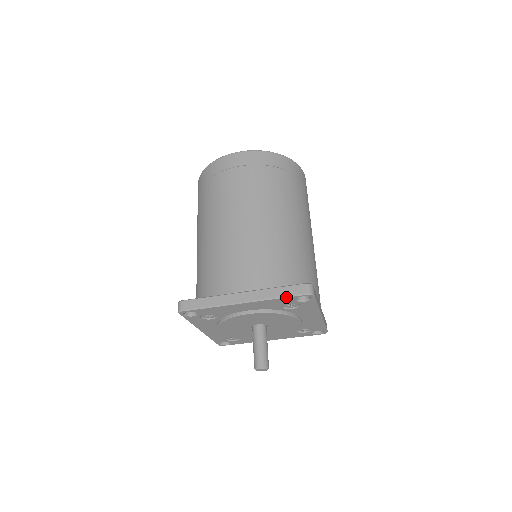
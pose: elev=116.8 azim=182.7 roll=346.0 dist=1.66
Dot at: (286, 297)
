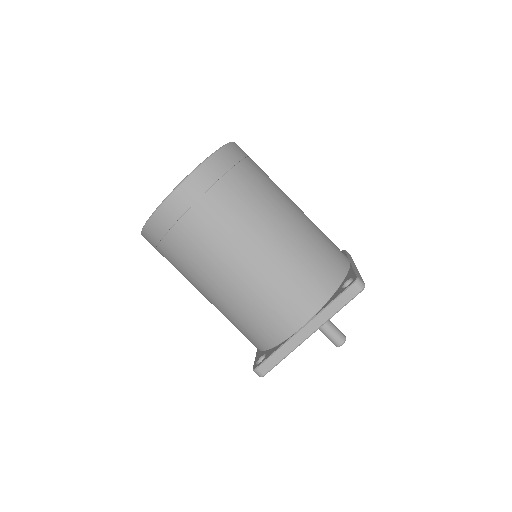
Dot at: occluded
